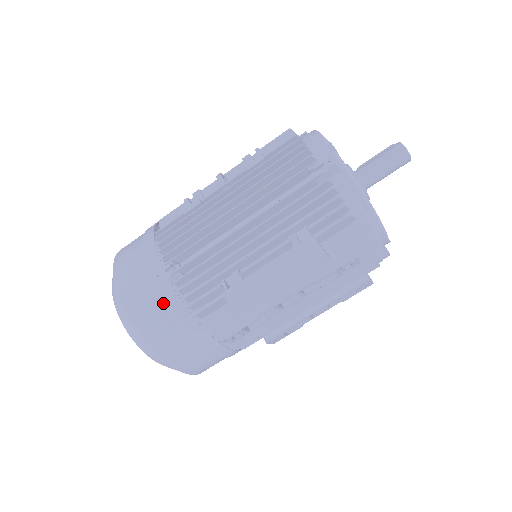
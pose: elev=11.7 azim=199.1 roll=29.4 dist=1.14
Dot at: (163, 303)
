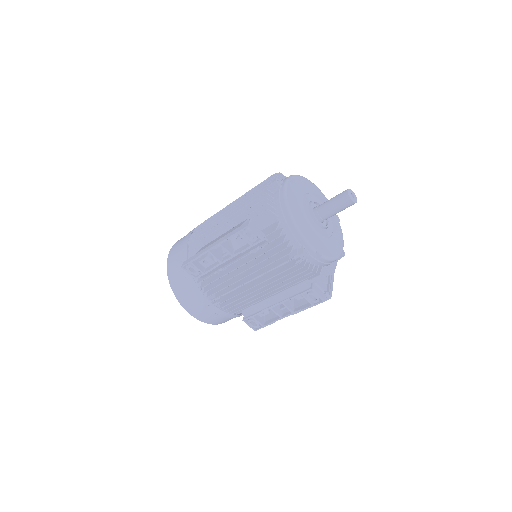
Dot at: (181, 251)
